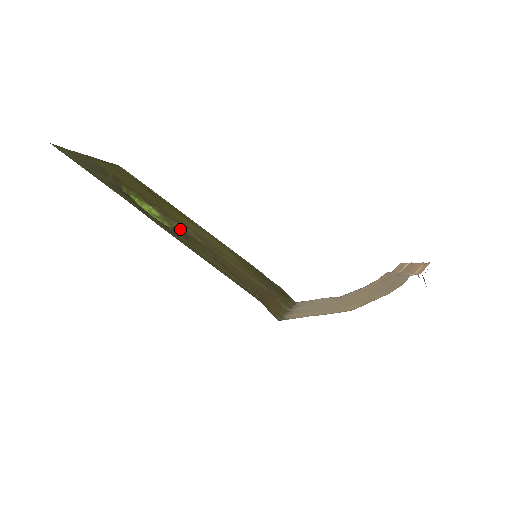
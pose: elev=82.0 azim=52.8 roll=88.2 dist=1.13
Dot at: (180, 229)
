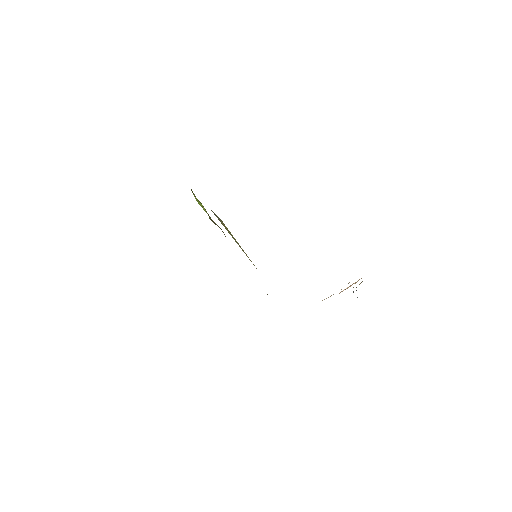
Dot at: (215, 224)
